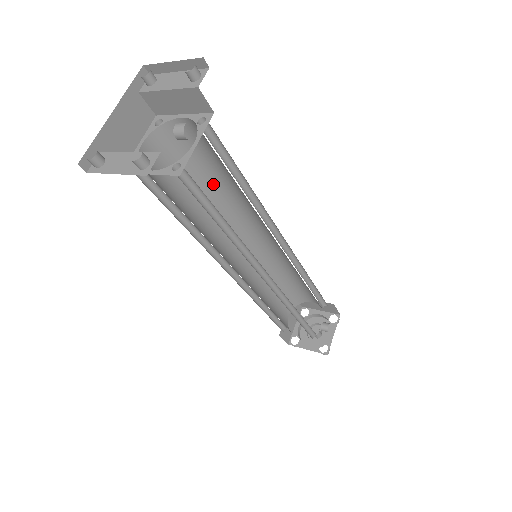
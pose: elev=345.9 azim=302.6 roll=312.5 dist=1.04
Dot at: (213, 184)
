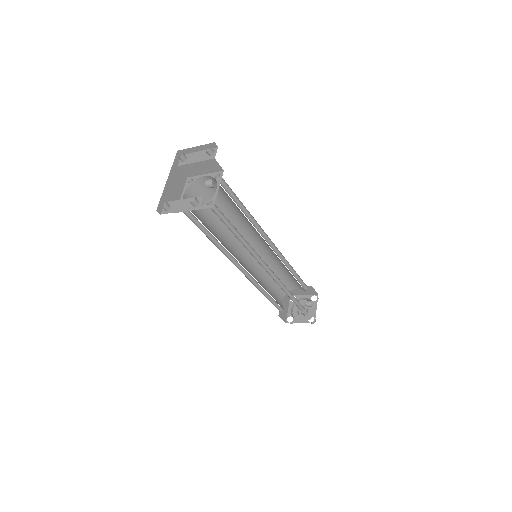
Dot at: (224, 213)
